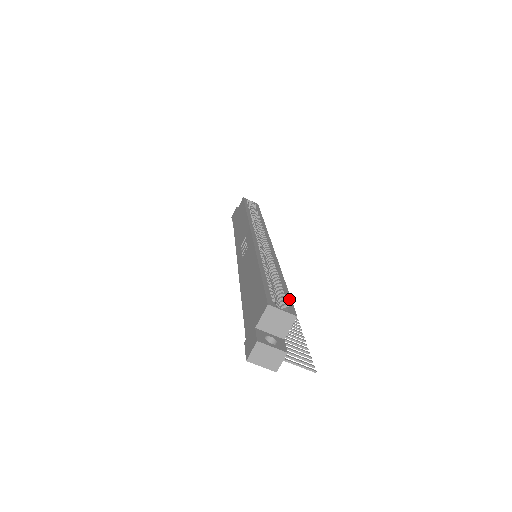
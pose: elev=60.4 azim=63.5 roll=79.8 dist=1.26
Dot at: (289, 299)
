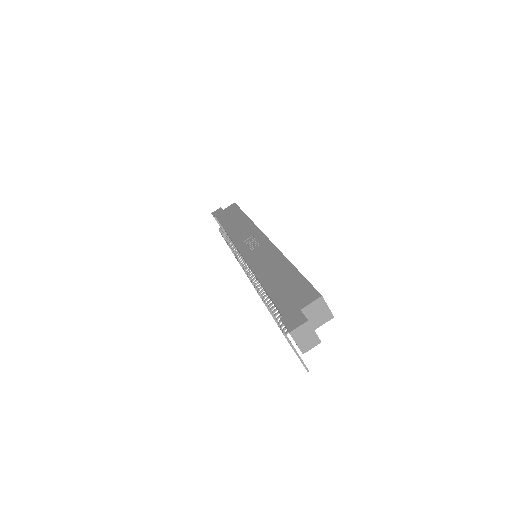
Dot at: occluded
